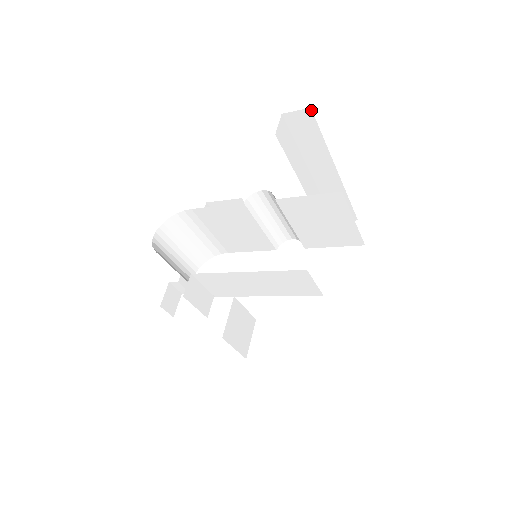
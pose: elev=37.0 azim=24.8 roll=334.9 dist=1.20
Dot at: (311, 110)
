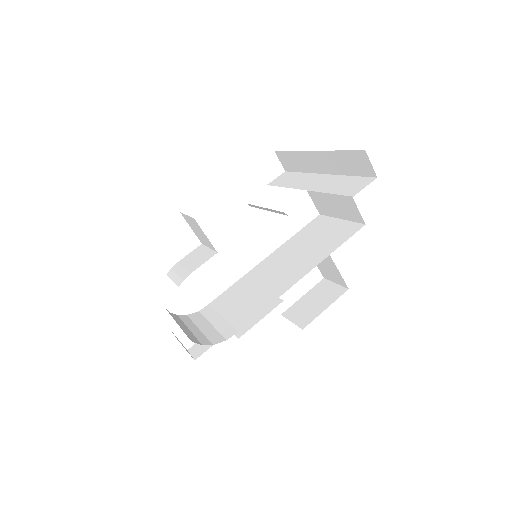
Dot at: (362, 150)
